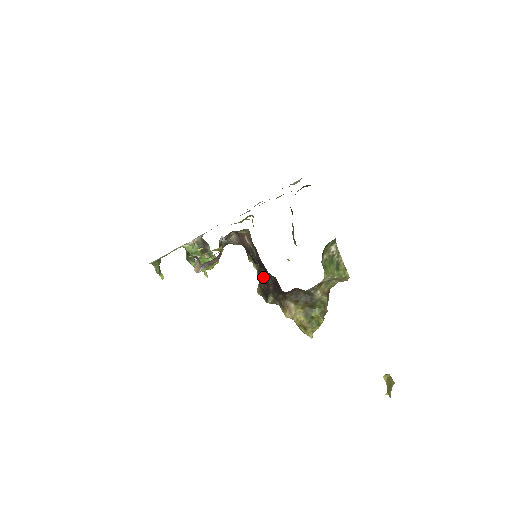
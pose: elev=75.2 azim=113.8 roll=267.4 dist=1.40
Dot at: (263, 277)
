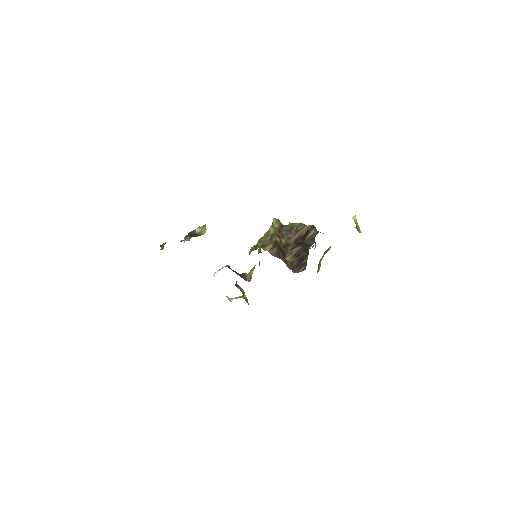
Dot at: occluded
